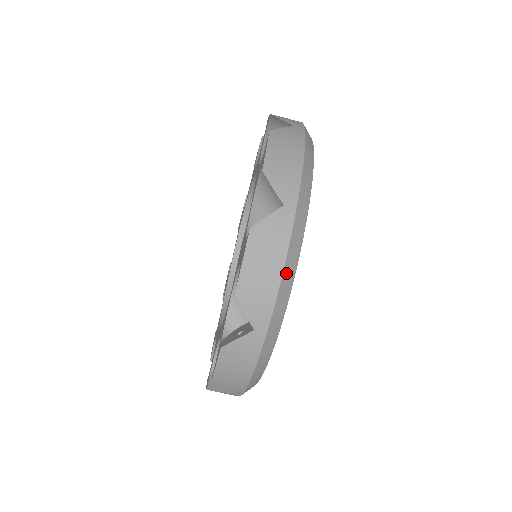
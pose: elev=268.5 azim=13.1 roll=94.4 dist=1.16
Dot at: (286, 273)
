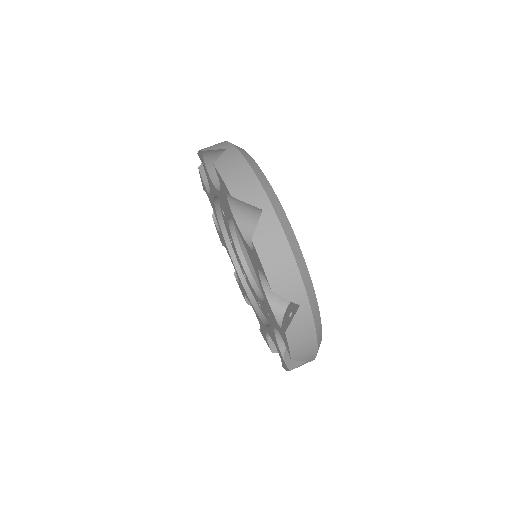
Dot at: (318, 334)
